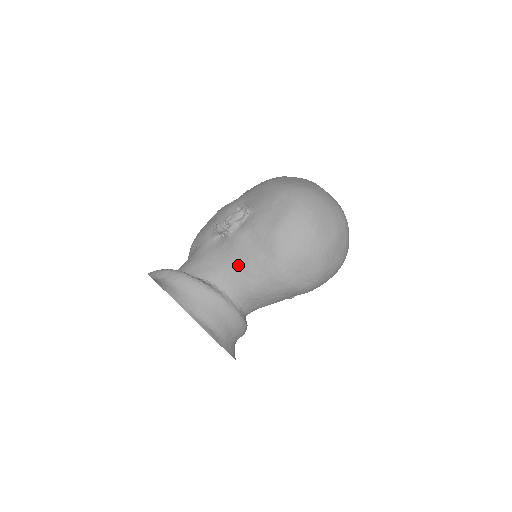
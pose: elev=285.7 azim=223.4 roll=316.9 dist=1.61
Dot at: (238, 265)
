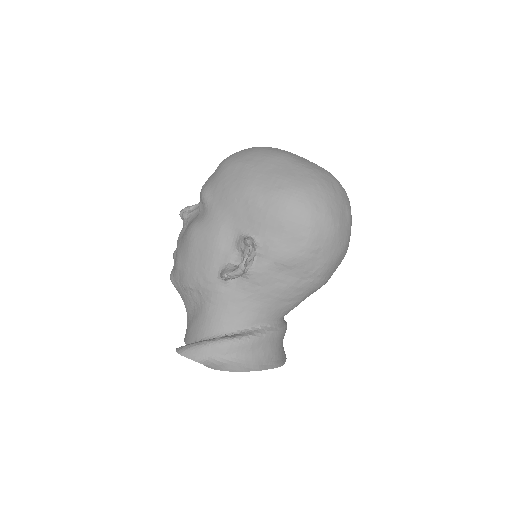
Dot at: (275, 299)
